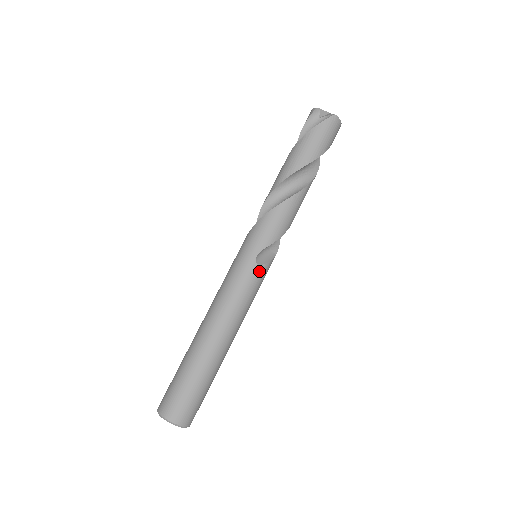
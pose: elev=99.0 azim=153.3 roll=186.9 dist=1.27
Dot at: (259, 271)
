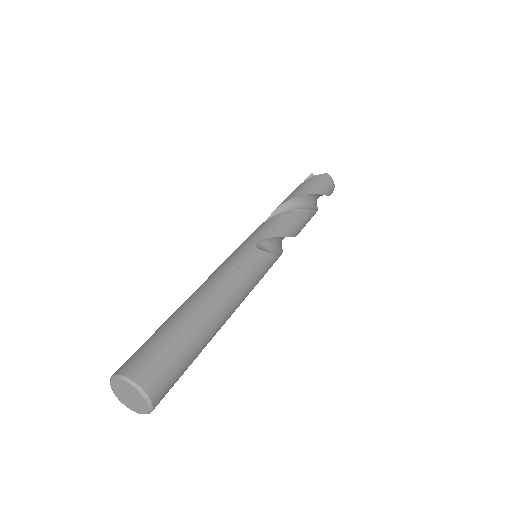
Dot at: (259, 255)
